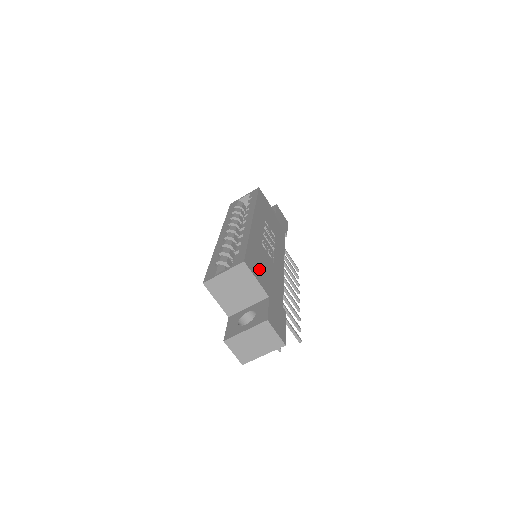
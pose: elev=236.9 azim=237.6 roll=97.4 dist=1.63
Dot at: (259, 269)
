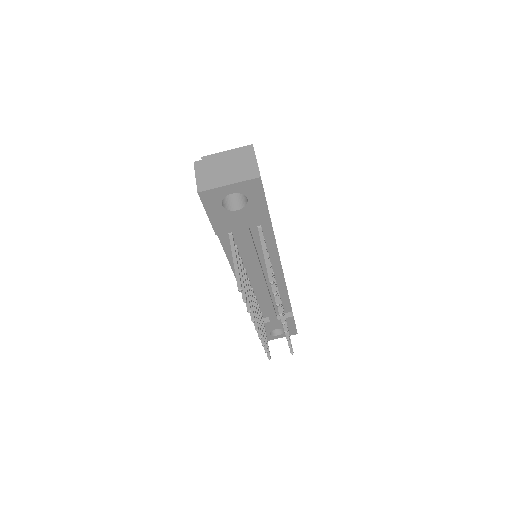
Dot at: occluded
